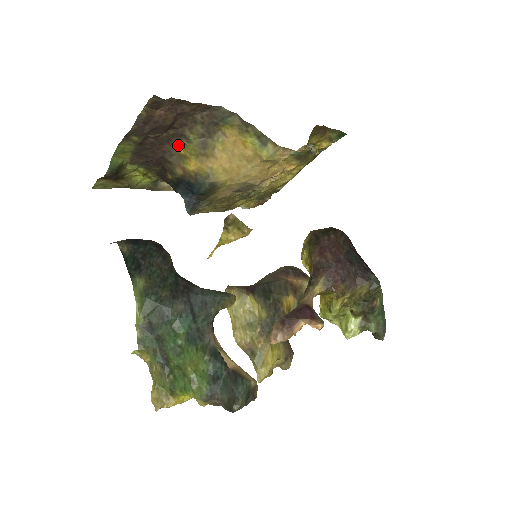
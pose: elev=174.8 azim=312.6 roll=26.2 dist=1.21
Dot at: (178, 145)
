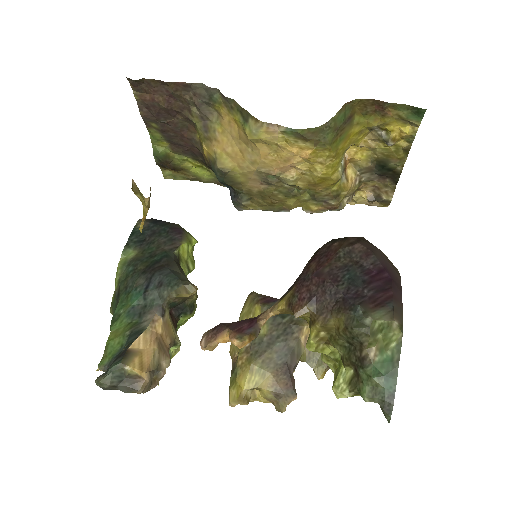
Dot at: occluded
